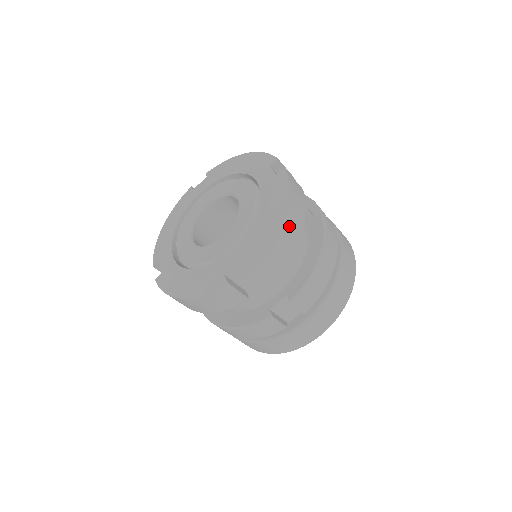
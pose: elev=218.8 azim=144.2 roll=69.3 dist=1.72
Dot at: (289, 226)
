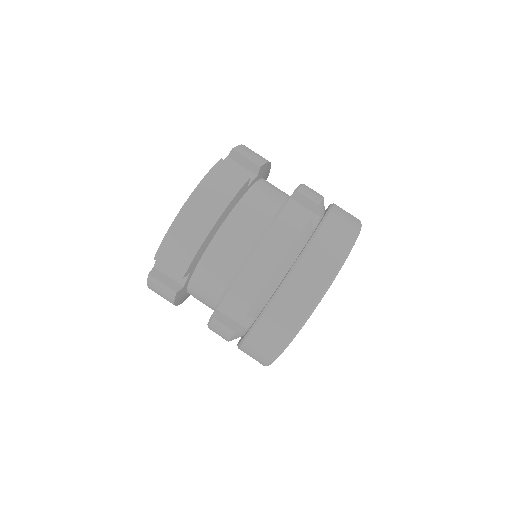
Dot at: occluded
